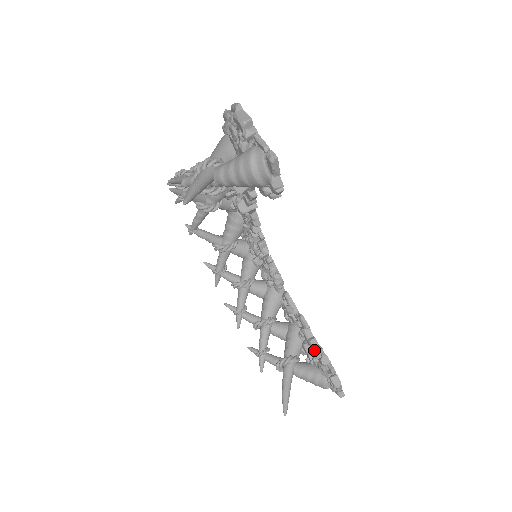
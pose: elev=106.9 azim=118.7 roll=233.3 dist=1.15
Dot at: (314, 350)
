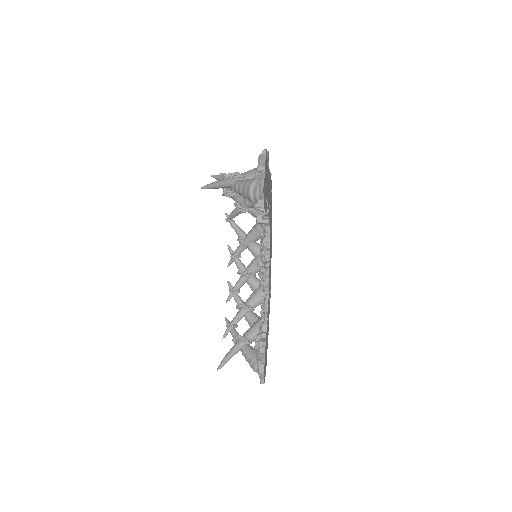
Dot at: (260, 340)
